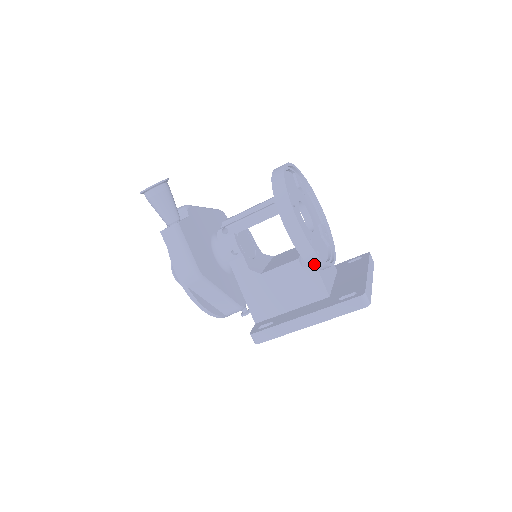
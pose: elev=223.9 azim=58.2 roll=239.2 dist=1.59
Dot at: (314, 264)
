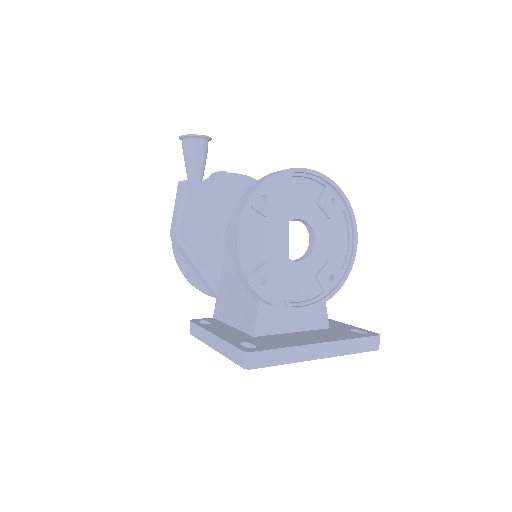
Dot at: (250, 290)
